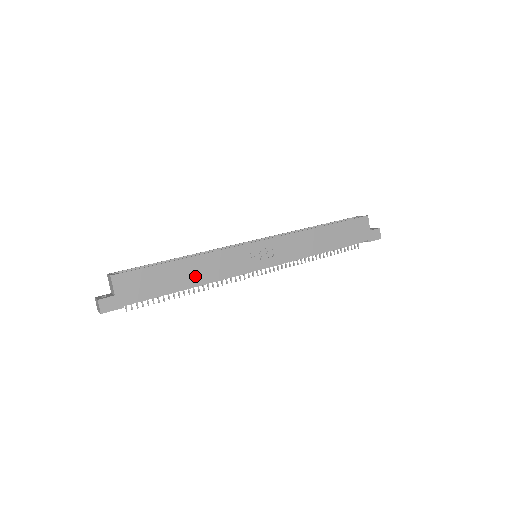
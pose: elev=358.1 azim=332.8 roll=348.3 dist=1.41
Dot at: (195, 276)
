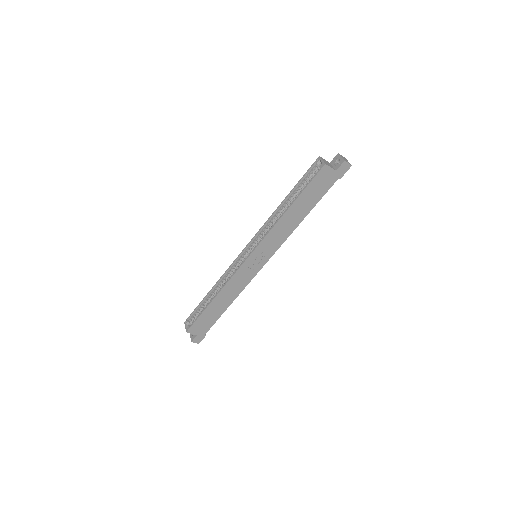
Dot at: (228, 300)
